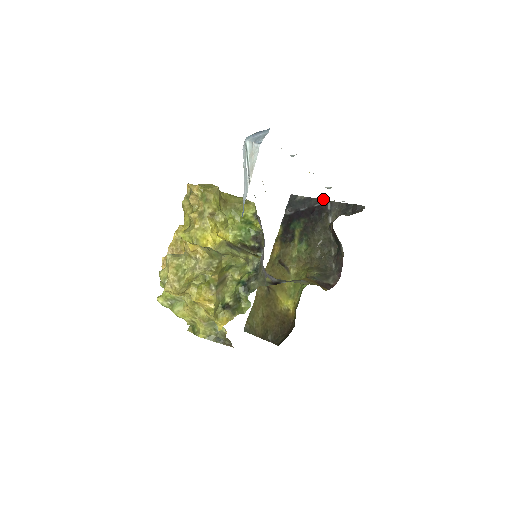
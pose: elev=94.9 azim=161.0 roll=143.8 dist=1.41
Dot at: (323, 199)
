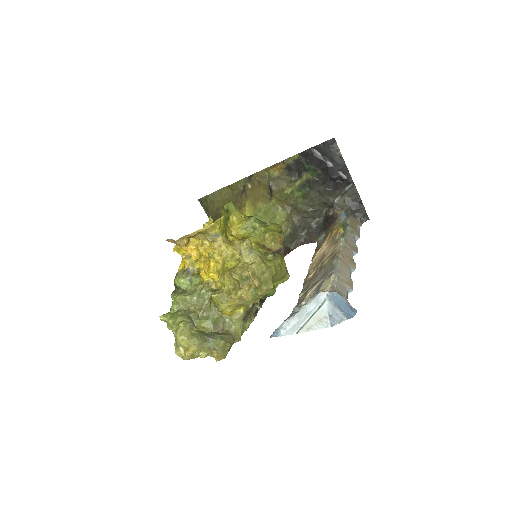
Dot at: occluded
